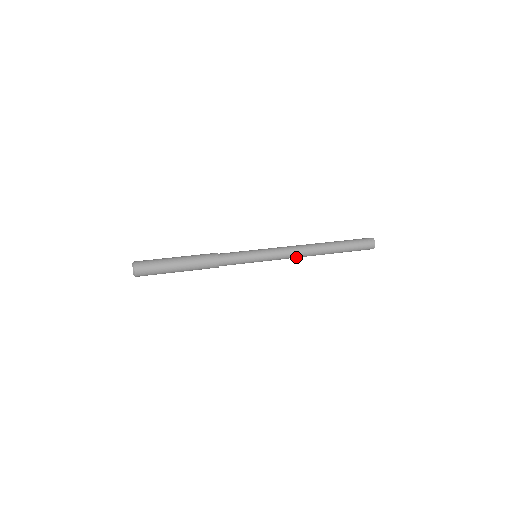
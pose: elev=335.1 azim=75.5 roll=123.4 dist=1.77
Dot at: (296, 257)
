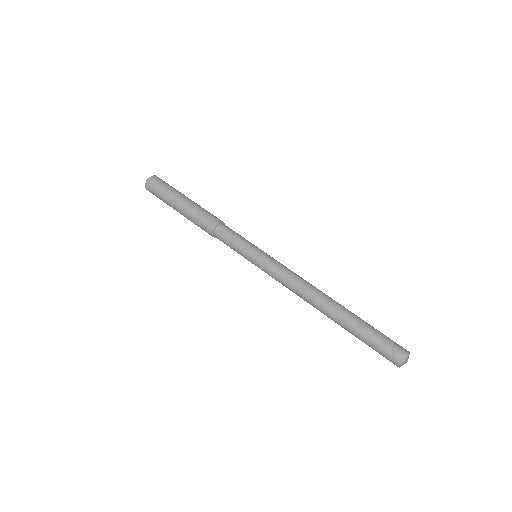
Dot at: occluded
